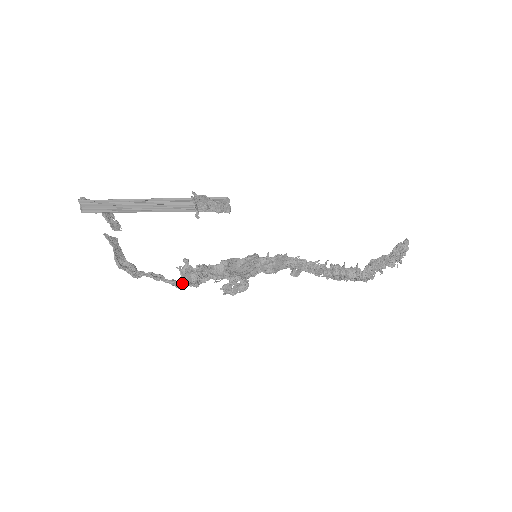
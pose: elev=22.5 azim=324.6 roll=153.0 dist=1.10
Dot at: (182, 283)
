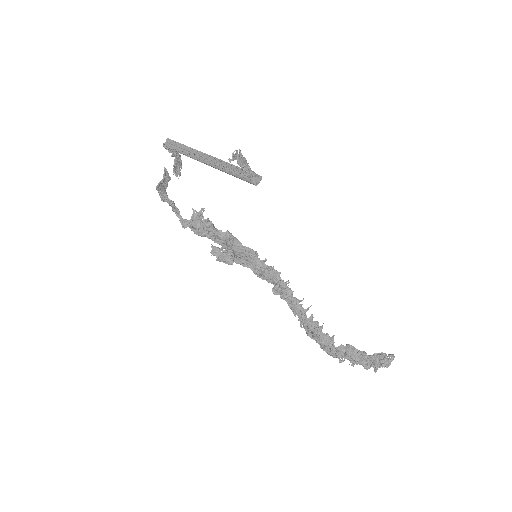
Dot at: (188, 224)
